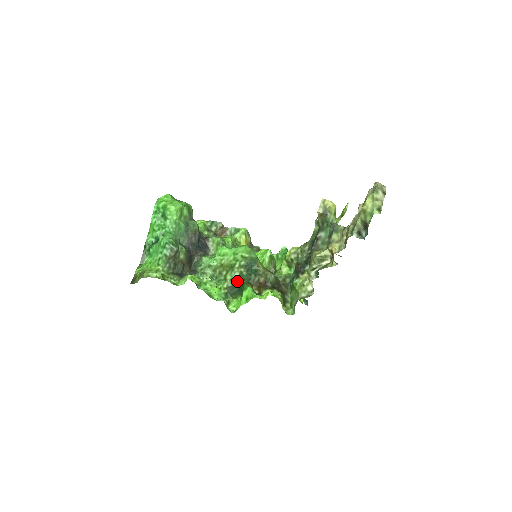
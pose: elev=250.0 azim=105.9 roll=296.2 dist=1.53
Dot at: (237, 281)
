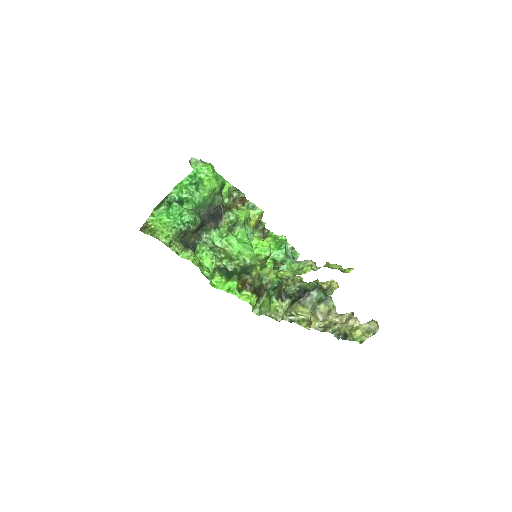
Dot at: (229, 270)
